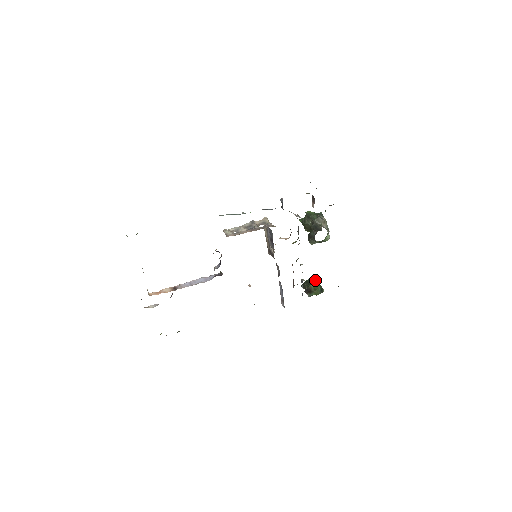
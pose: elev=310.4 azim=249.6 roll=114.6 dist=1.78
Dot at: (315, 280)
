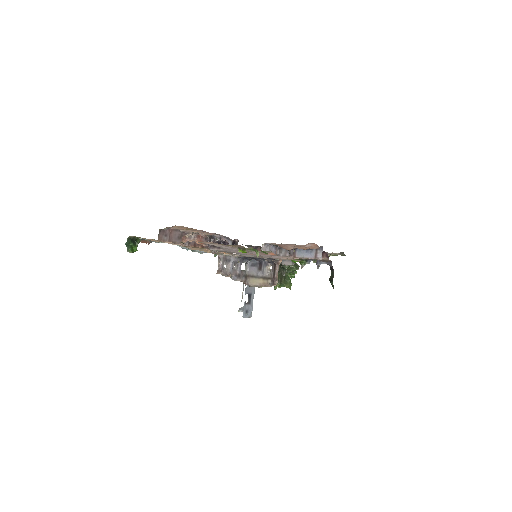
Dot at: occluded
